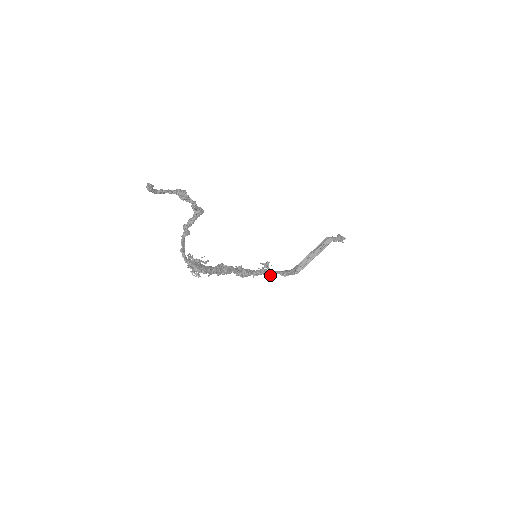
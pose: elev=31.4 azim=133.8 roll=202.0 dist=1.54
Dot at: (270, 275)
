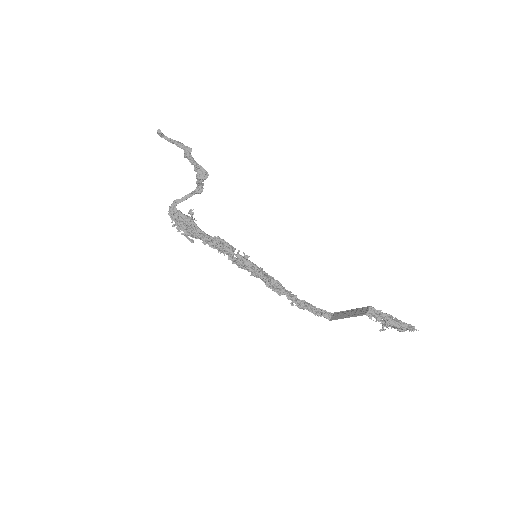
Dot at: (272, 288)
